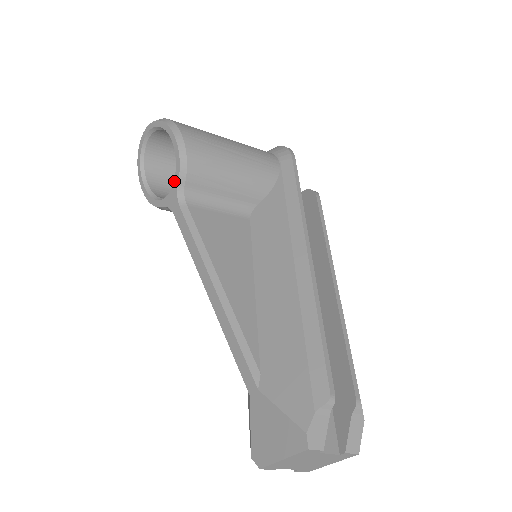
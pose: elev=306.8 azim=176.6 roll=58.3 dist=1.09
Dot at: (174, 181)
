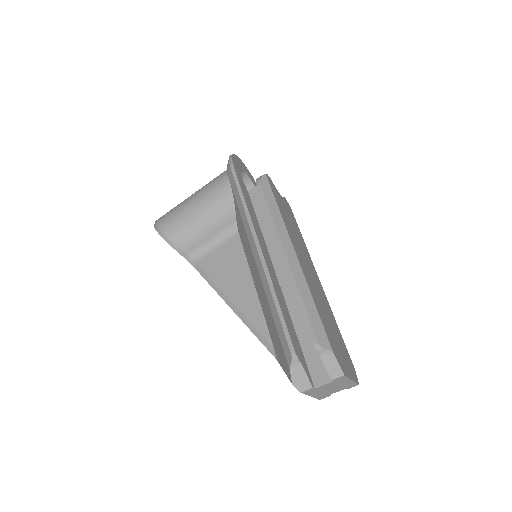
Dot at: (182, 255)
